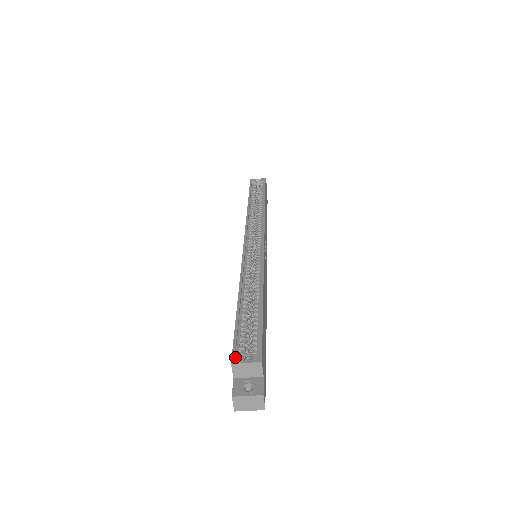
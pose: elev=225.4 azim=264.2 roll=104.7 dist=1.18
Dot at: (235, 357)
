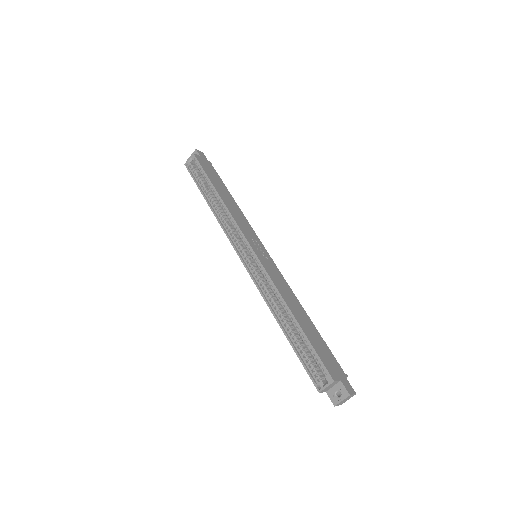
Dot at: (317, 386)
